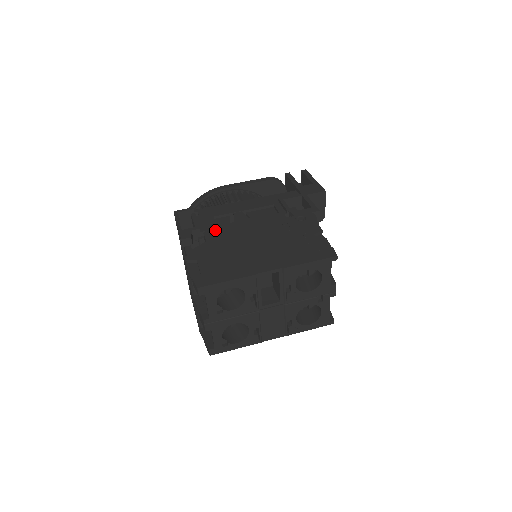
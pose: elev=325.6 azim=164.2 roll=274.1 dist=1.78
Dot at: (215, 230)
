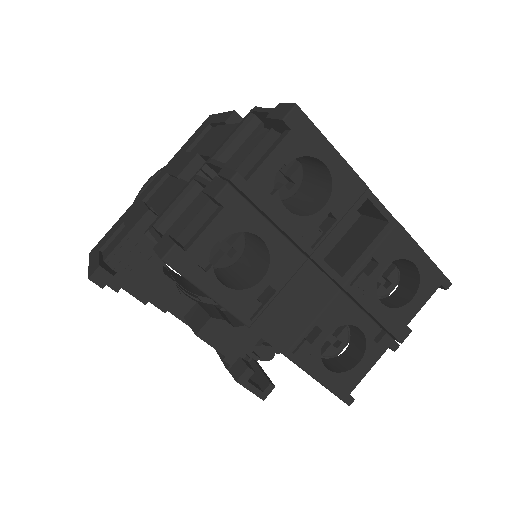
Dot at: occluded
